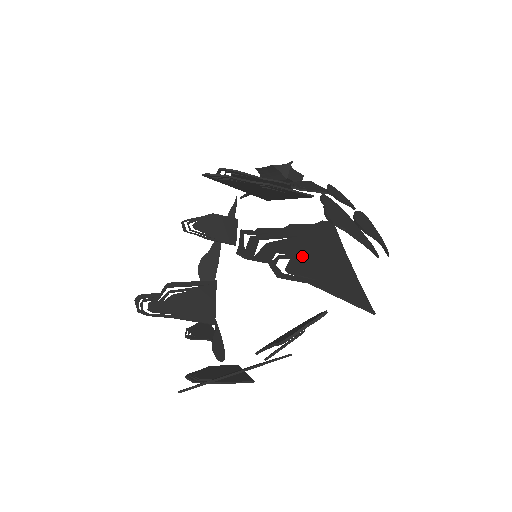
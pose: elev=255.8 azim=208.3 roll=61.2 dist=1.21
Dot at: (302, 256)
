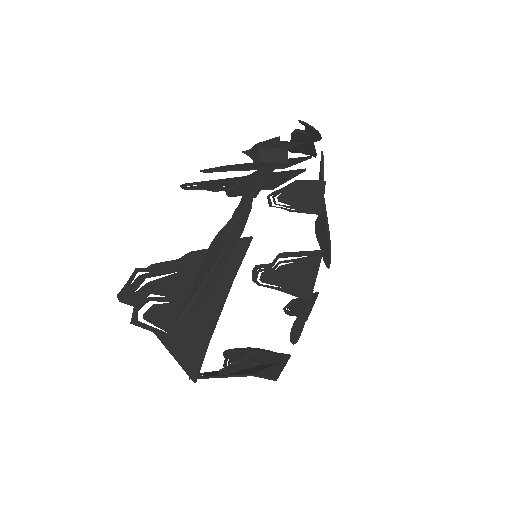
Dot at: (169, 298)
